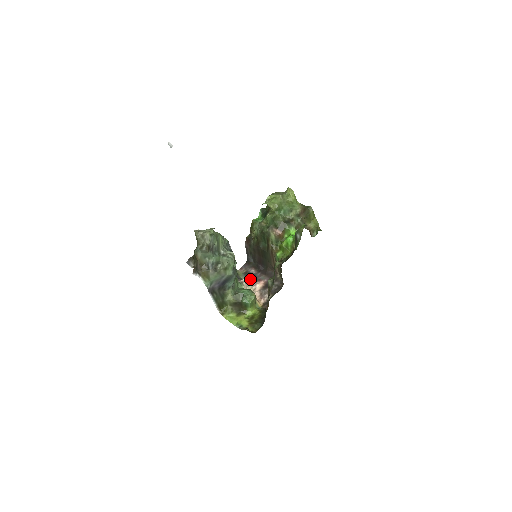
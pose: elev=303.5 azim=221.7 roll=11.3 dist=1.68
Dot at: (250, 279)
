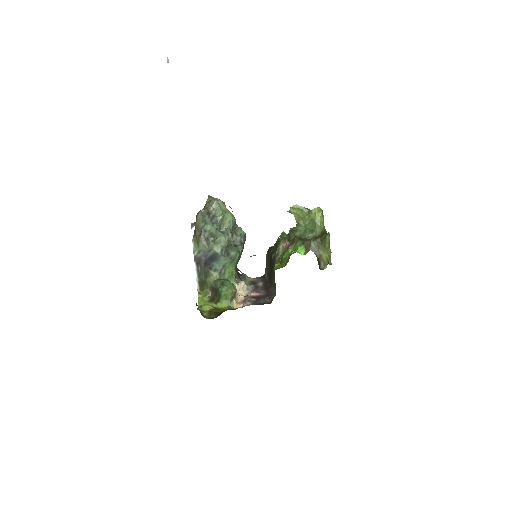
Dot at: (250, 286)
